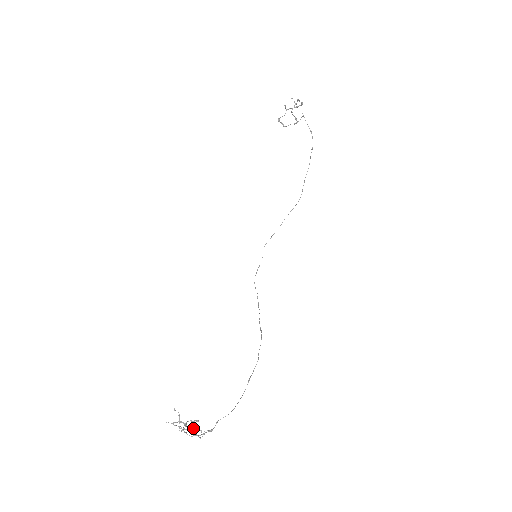
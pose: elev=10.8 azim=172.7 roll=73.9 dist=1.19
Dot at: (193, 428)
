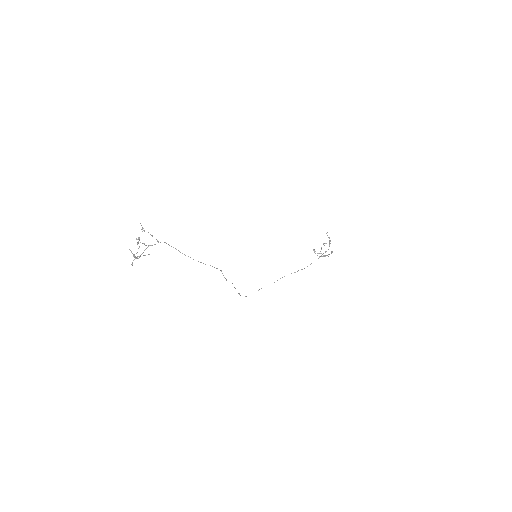
Dot at: occluded
